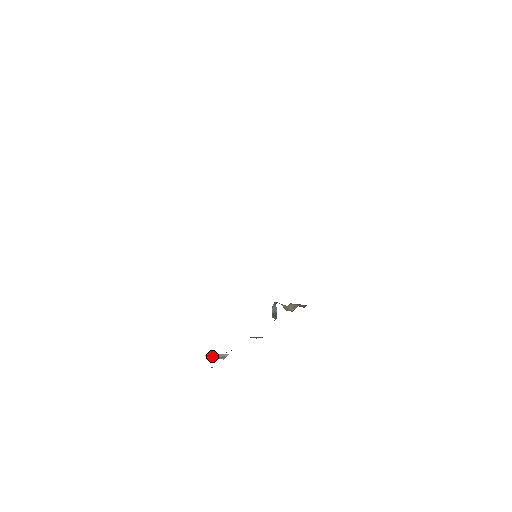
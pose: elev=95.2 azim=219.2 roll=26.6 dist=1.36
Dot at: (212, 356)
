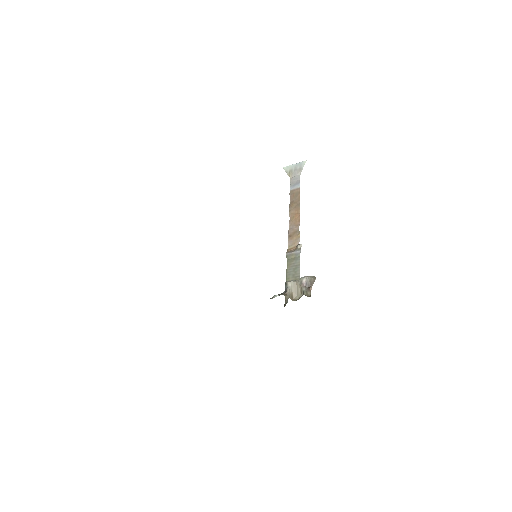
Dot at: (290, 170)
